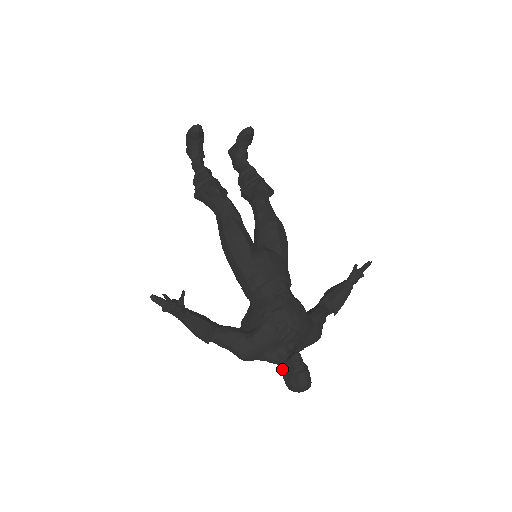
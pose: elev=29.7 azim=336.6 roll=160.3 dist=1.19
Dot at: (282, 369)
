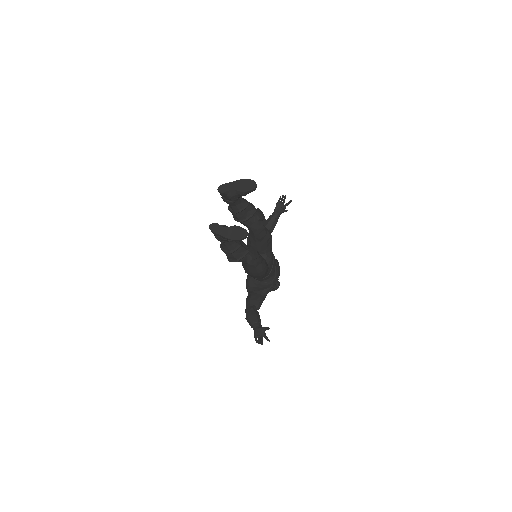
Dot at: occluded
